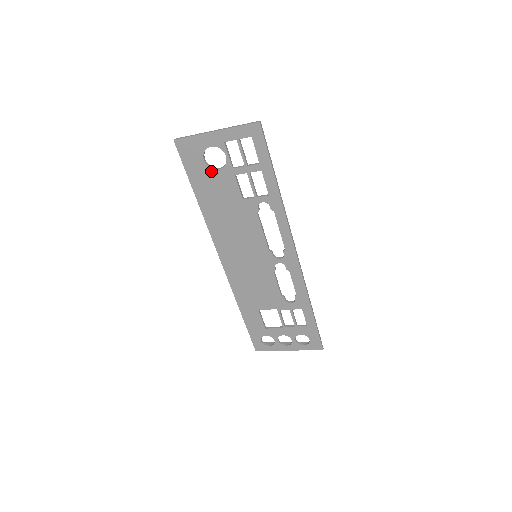
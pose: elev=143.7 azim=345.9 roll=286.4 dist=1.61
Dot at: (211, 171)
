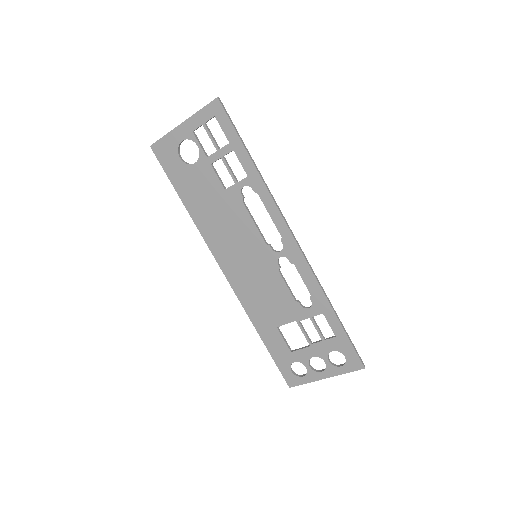
Dot at: (189, 168)
